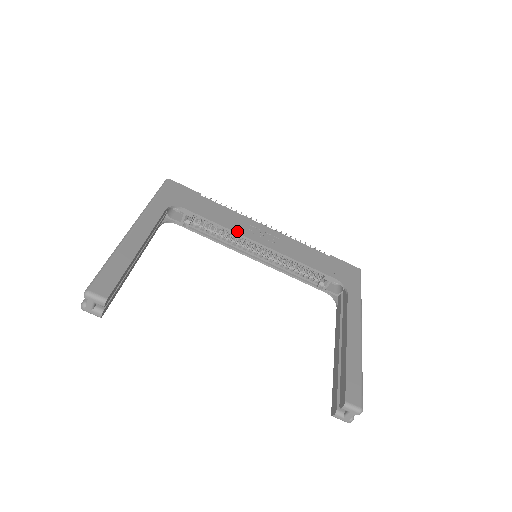
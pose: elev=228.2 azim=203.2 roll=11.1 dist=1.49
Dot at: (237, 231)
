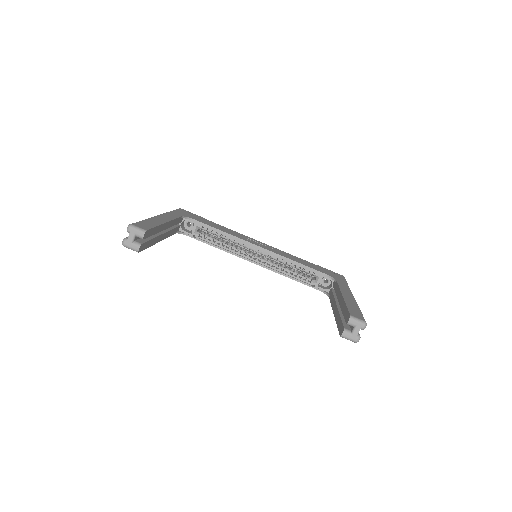
Dot at: (239, 237)
